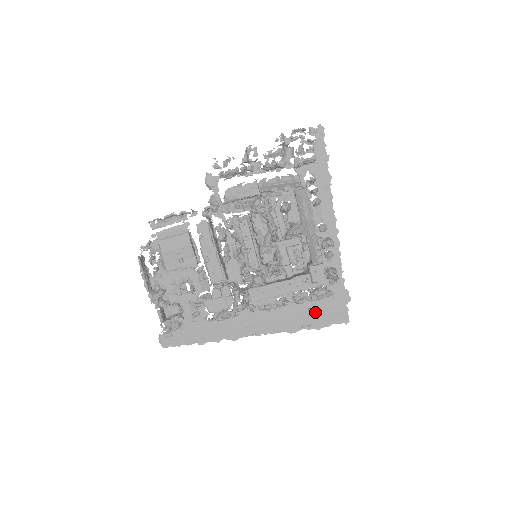
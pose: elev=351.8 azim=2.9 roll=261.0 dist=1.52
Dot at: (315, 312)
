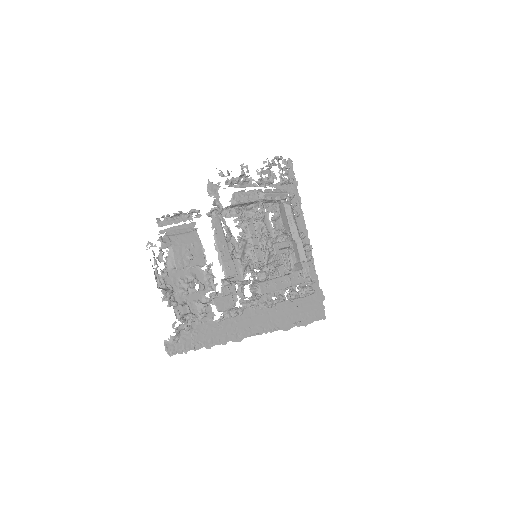
Dot at: (302, 310)
